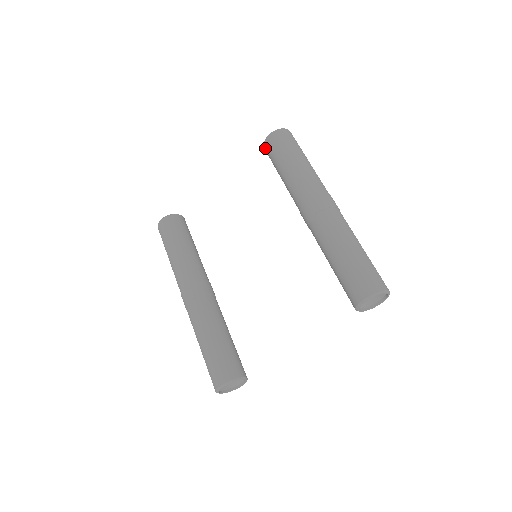
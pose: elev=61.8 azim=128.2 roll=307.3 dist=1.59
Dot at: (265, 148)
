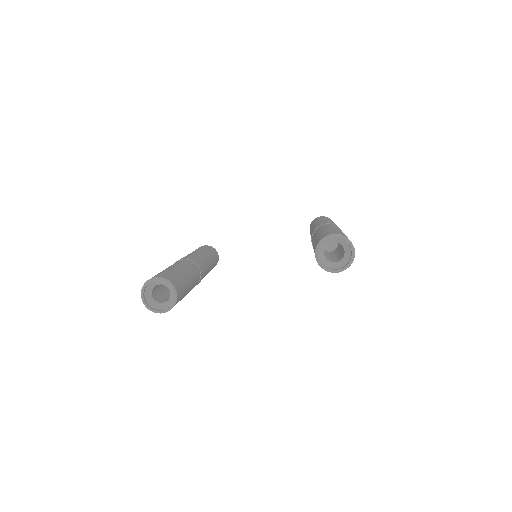
Dot at: occluded
